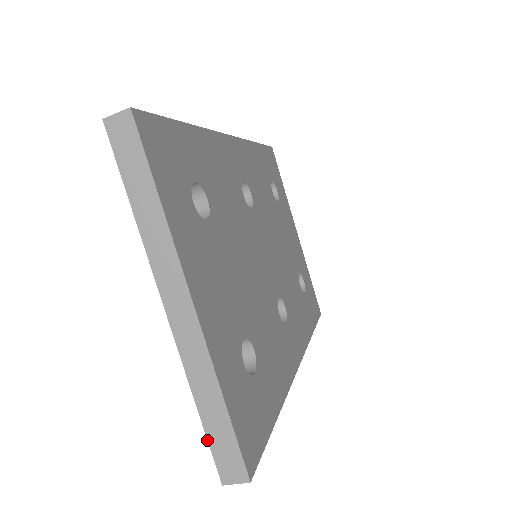
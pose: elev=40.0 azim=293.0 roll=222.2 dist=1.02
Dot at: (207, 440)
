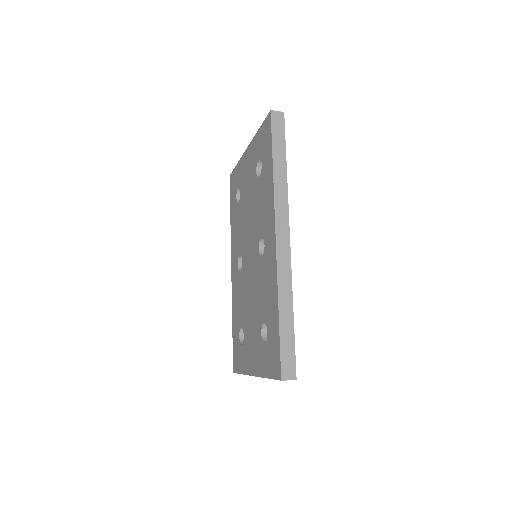
Dot at: occluded
